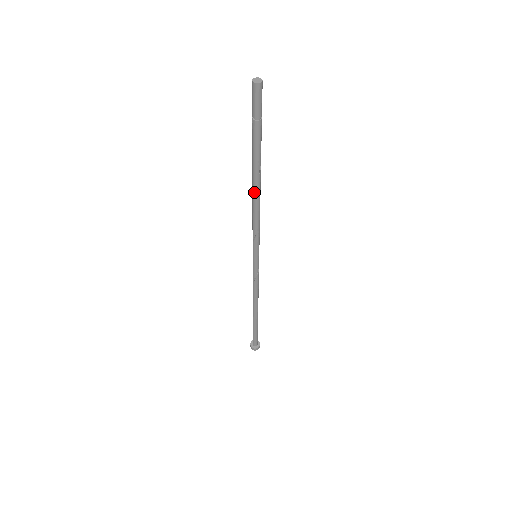
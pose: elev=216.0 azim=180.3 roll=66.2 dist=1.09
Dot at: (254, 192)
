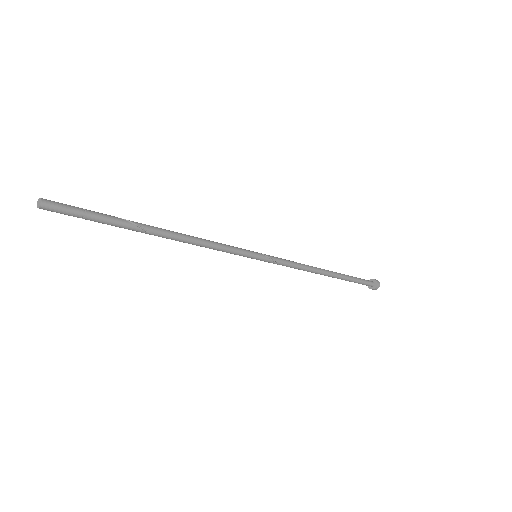
Dot at: occluded
